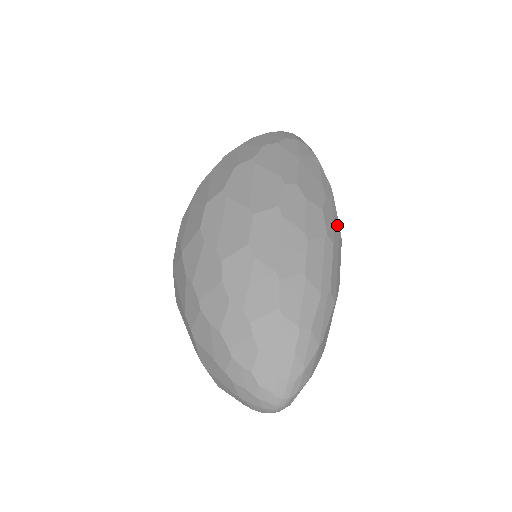
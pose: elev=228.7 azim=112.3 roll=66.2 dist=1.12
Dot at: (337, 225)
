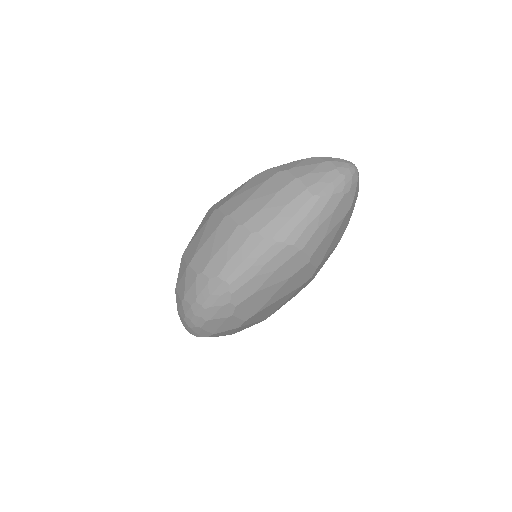
Dot at: occluded
